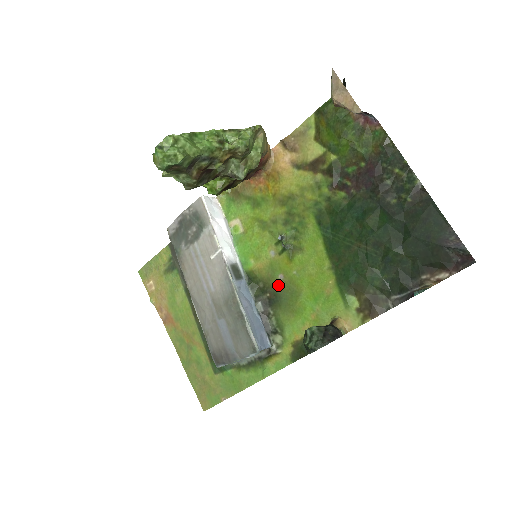
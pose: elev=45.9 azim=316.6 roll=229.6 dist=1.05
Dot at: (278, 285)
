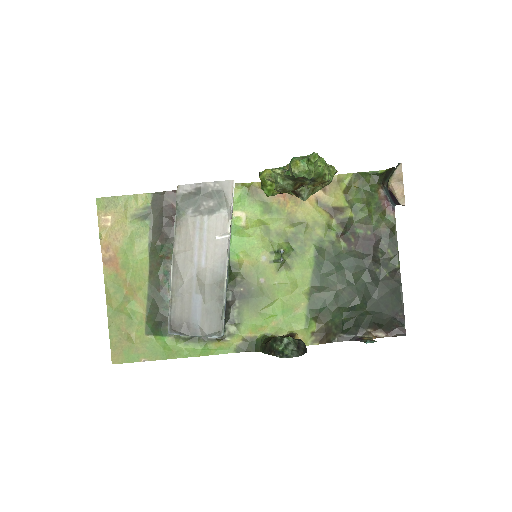
Dot at: (256, 286)
